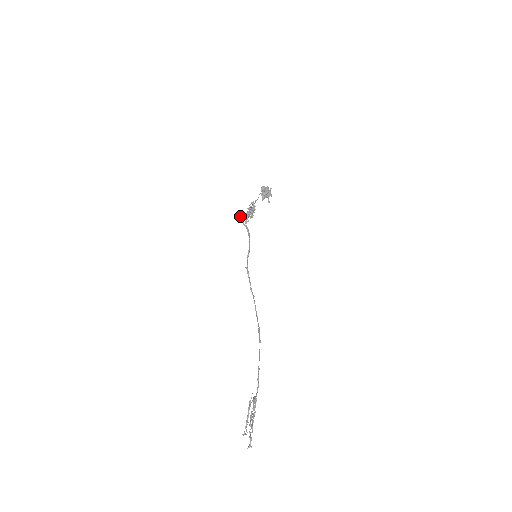
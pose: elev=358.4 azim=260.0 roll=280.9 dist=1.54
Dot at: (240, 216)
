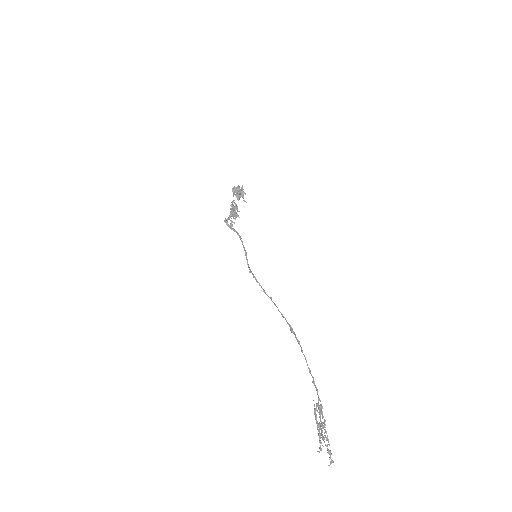
Dot at: (224, 220)
